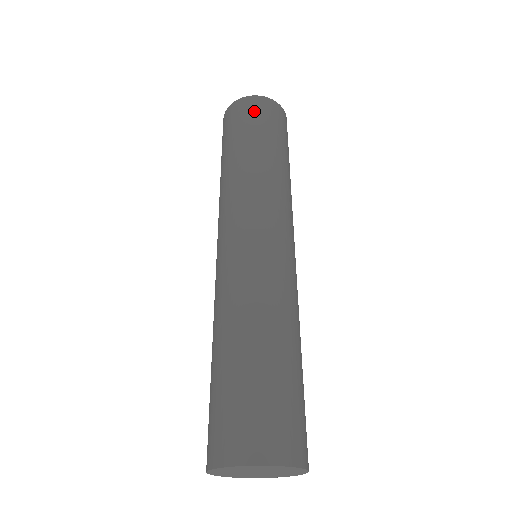
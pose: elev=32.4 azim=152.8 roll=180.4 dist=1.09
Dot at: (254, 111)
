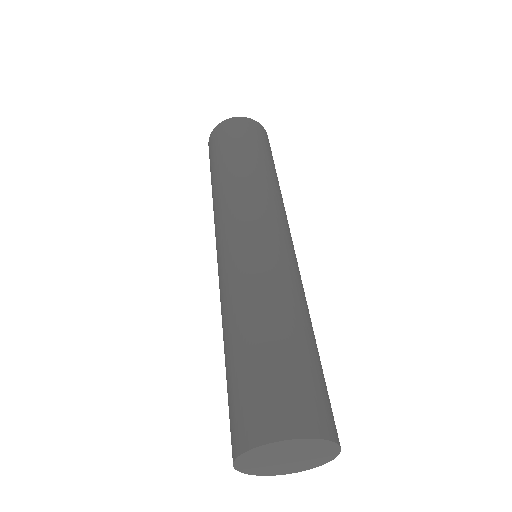
Dot at: (259, 133)
